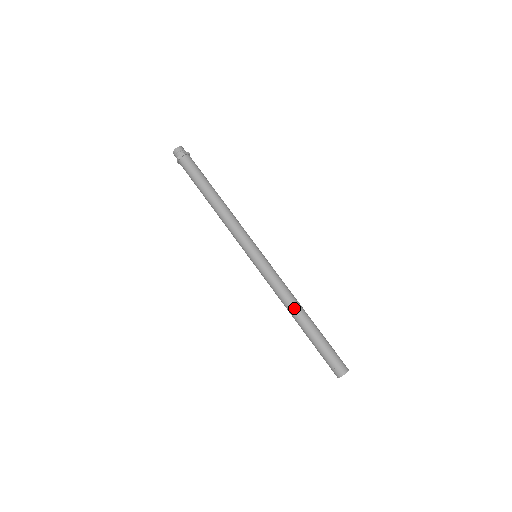
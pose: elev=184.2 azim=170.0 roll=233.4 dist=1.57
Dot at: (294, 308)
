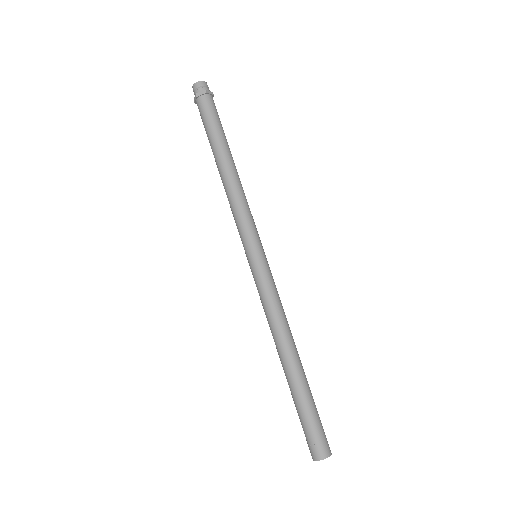
Dot at: (284, 343)
